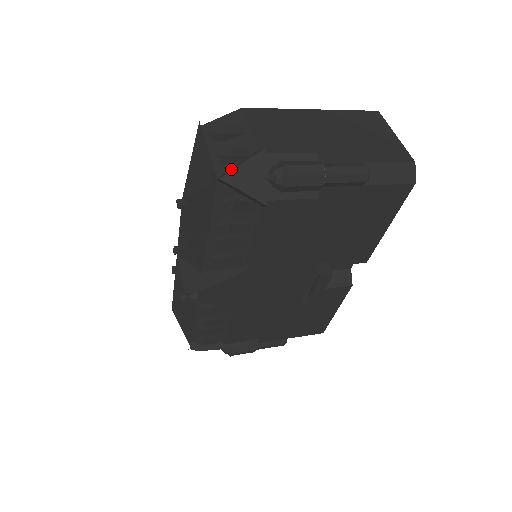
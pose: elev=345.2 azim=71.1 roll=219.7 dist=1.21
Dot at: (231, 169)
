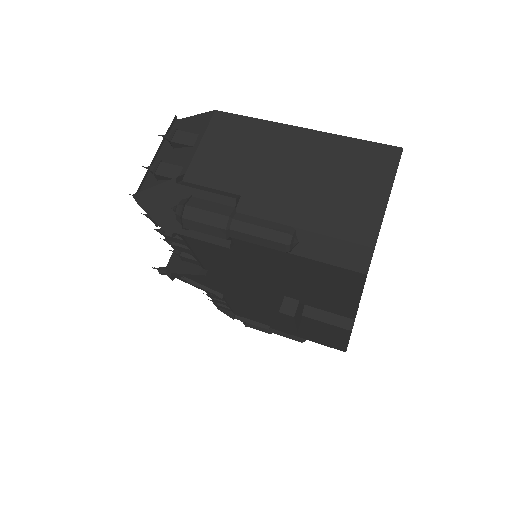
Dot at: (149, 187)
